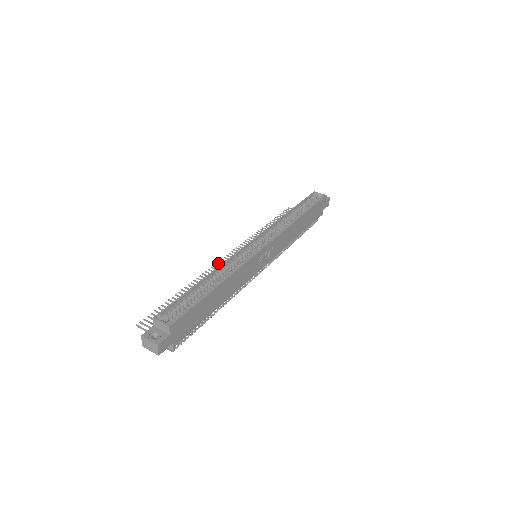
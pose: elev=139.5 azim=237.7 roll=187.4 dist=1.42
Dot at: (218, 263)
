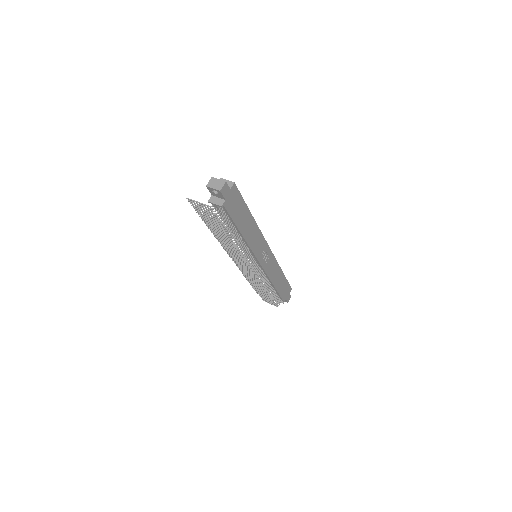
Dot at: occluded
